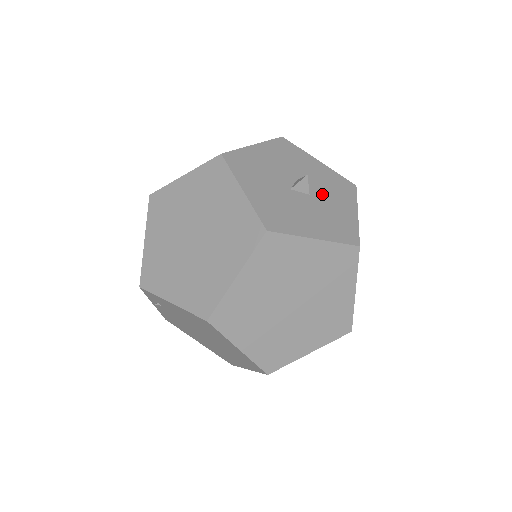
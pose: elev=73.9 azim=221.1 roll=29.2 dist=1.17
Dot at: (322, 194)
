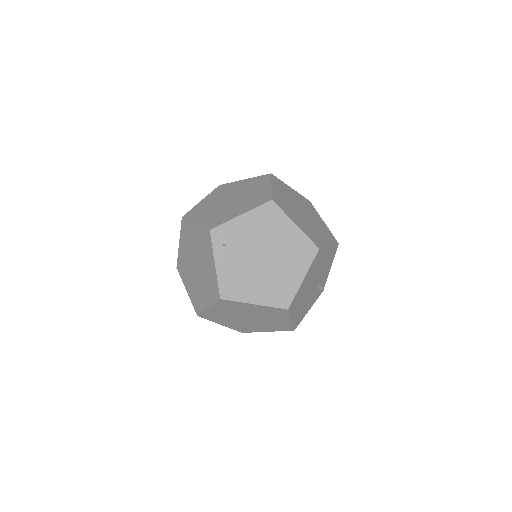
Dot at: occluded
